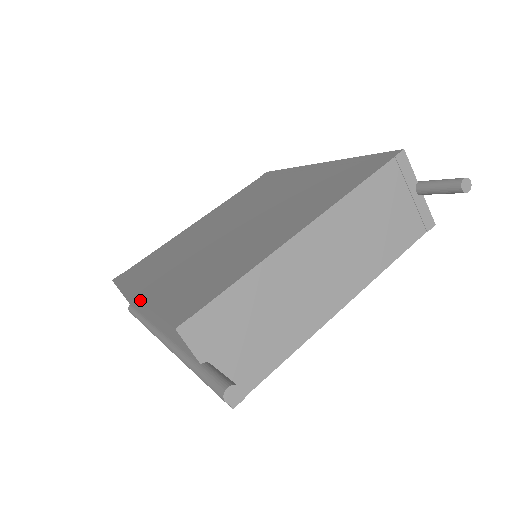
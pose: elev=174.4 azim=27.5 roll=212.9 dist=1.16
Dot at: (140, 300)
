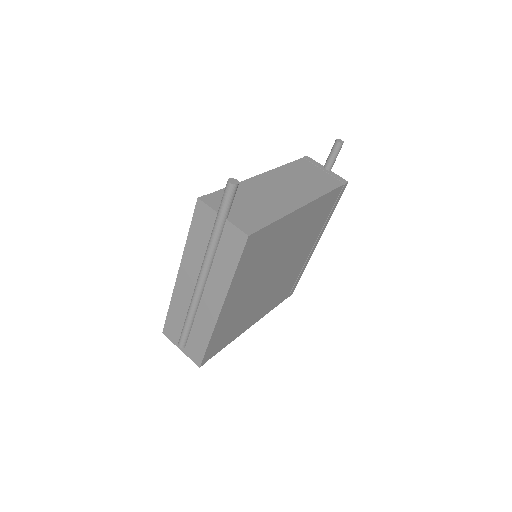
Dot at: (180, 264)
